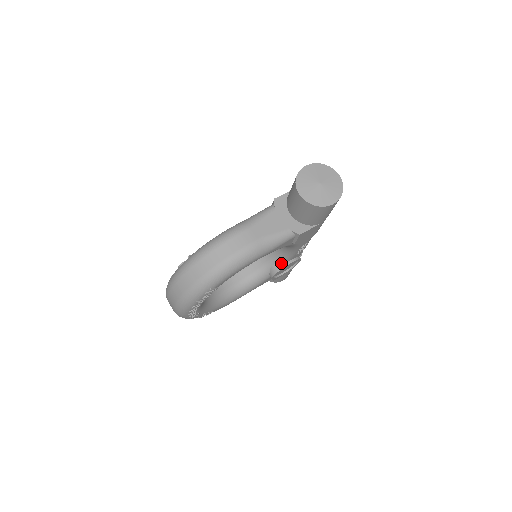
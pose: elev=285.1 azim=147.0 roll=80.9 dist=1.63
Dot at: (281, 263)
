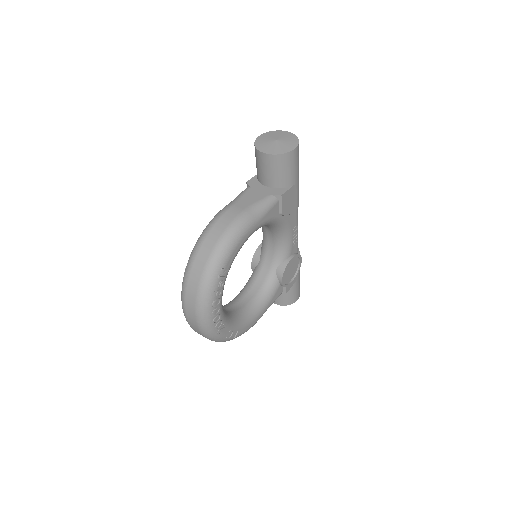
Dot at: (283, 262)
